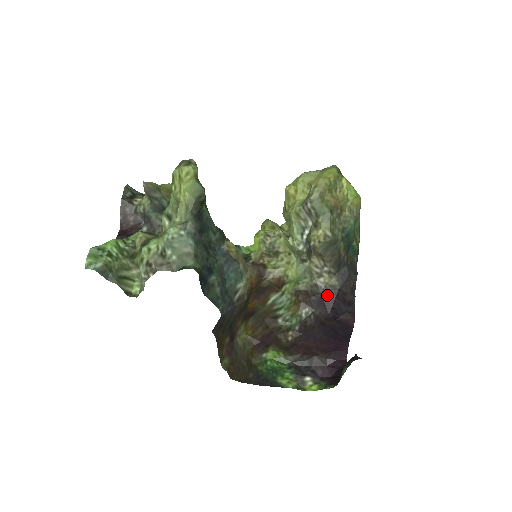
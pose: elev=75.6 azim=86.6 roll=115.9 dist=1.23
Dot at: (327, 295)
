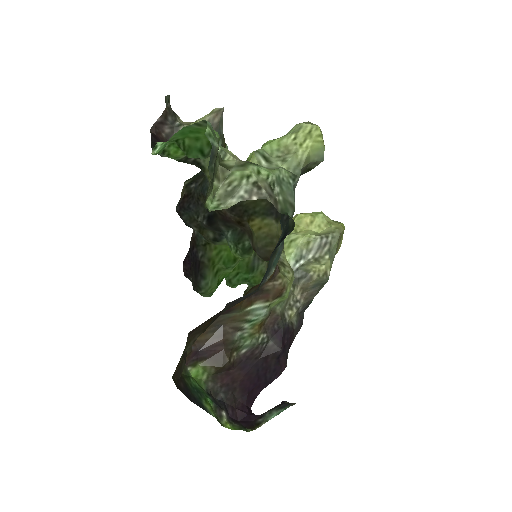
Dot at: (286, 330)
